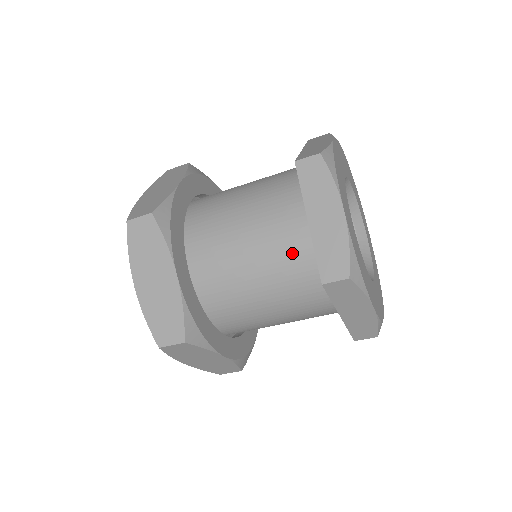
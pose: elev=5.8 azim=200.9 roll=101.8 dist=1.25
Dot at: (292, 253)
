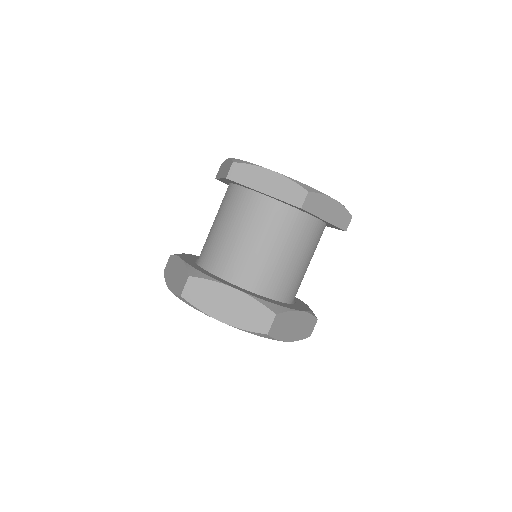
Dot at: (228, 200)
